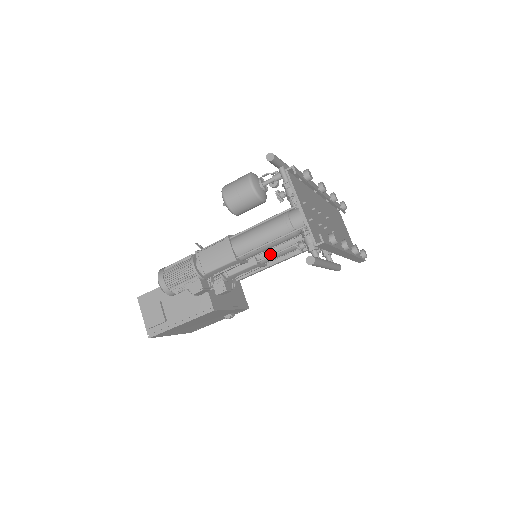
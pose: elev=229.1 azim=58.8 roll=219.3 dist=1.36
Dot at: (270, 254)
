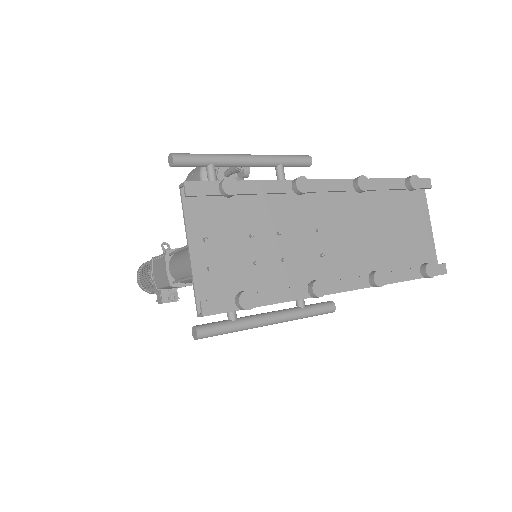
Dot at: occluded
